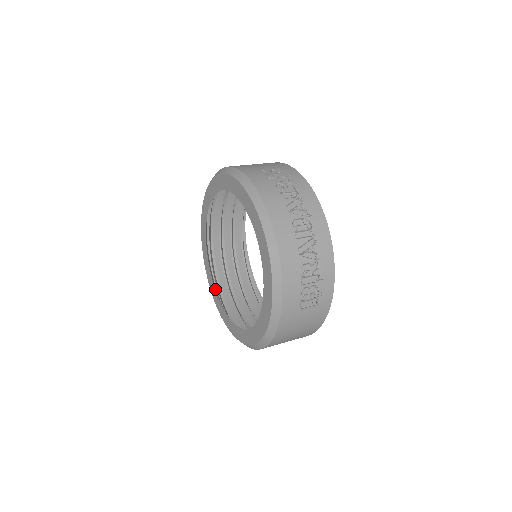
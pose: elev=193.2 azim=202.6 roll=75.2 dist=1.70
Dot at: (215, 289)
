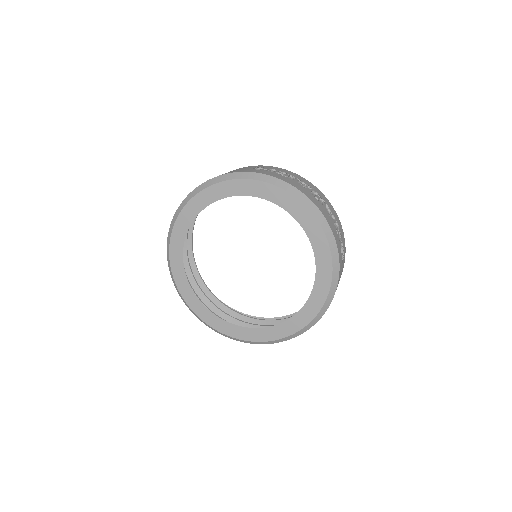
Dot at: (215, 316)
